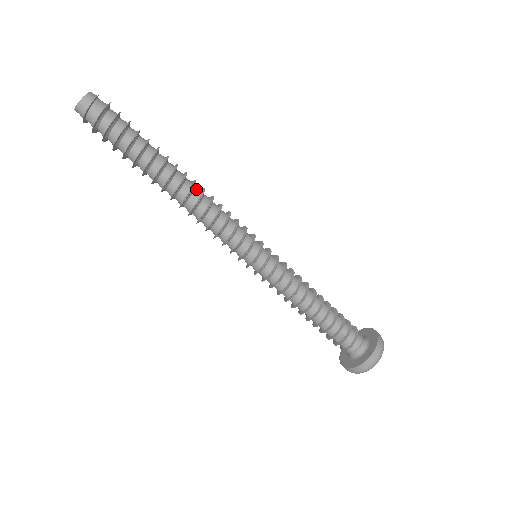
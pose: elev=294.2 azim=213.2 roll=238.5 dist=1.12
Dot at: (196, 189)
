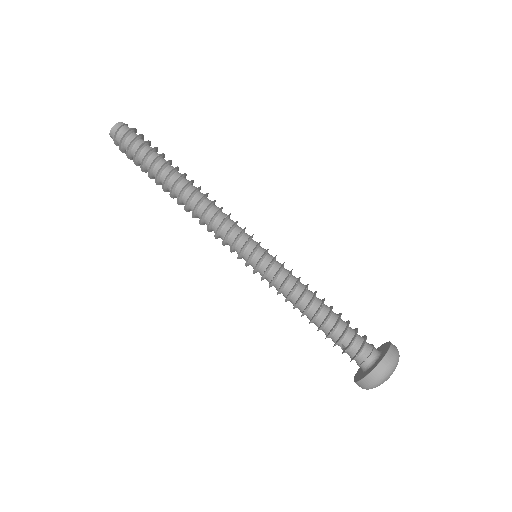
Dot at: (196, 196)
